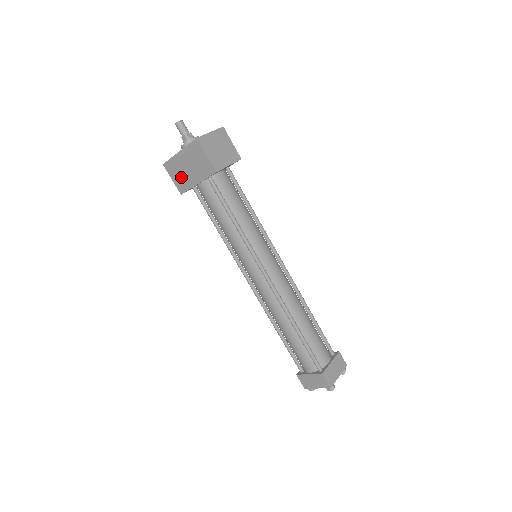
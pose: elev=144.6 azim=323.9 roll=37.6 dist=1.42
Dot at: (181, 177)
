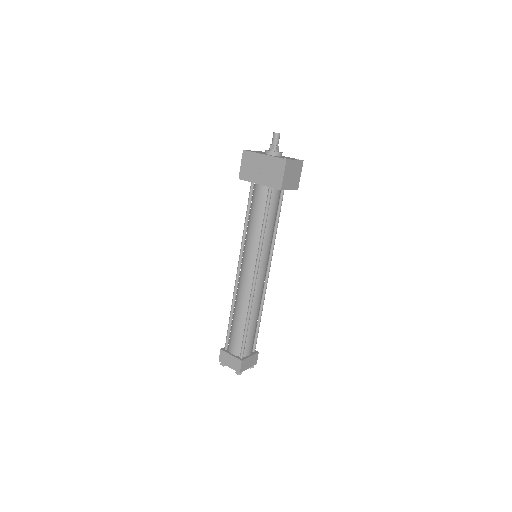
Dot at: (250, 169)
